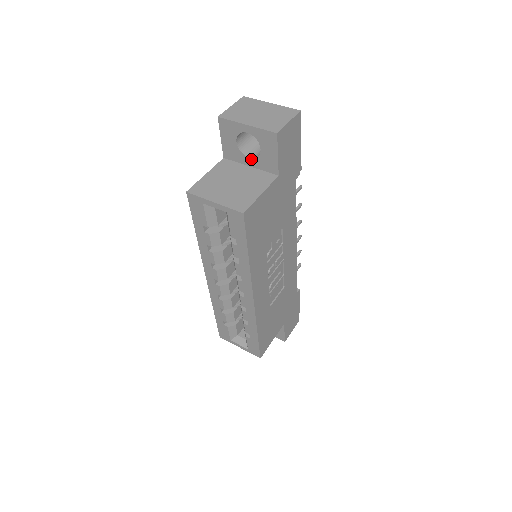
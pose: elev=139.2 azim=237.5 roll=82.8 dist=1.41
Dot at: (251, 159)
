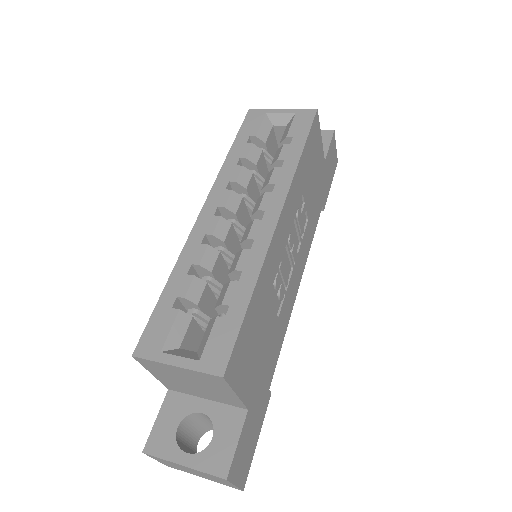
Dot at: occluded
